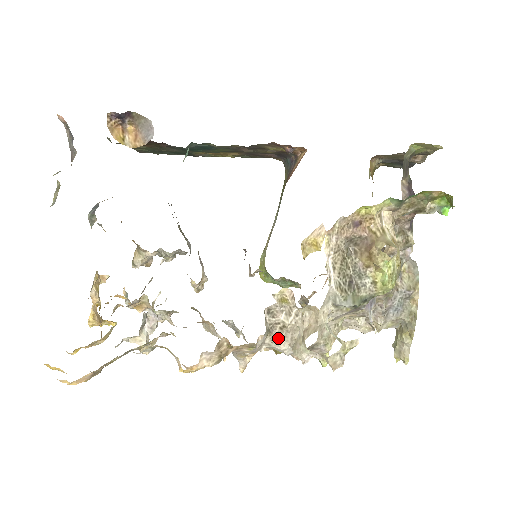
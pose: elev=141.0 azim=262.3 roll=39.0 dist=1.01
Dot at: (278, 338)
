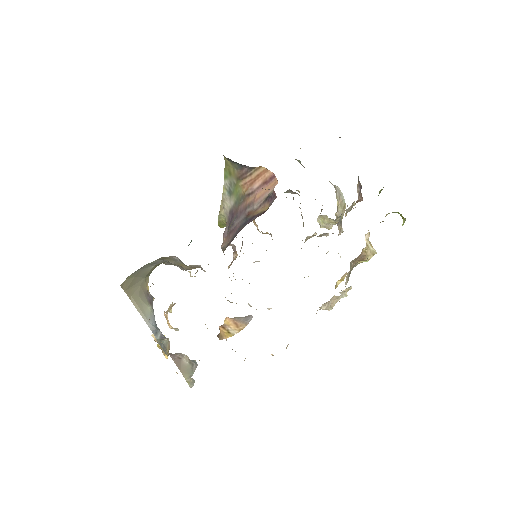
Dot at: occluded
